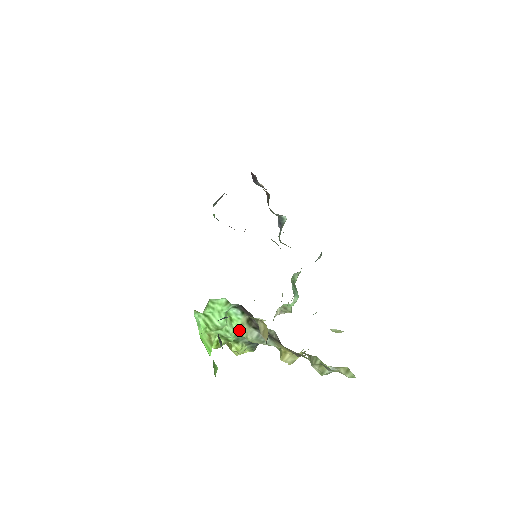
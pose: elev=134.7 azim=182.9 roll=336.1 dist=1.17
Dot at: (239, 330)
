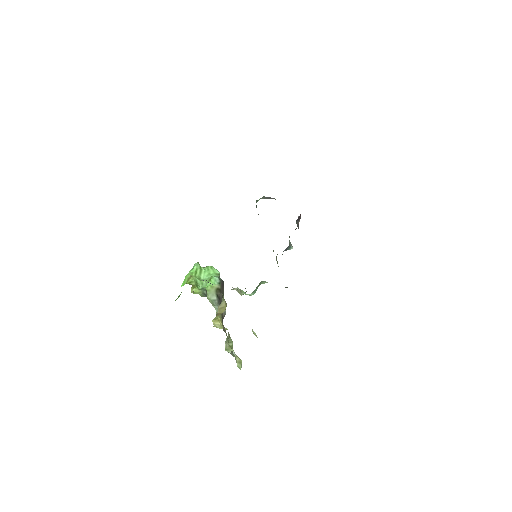
Dot at: (208, 287)
